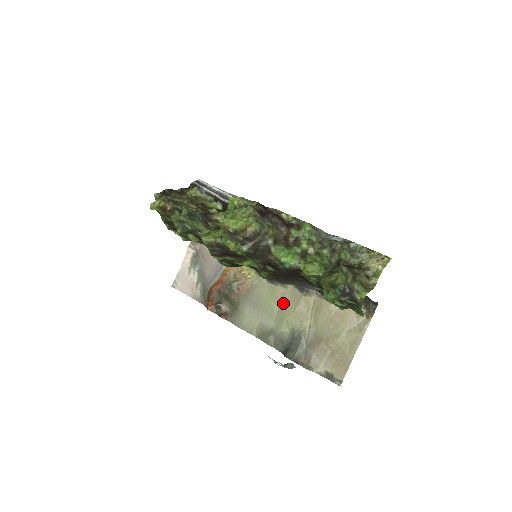
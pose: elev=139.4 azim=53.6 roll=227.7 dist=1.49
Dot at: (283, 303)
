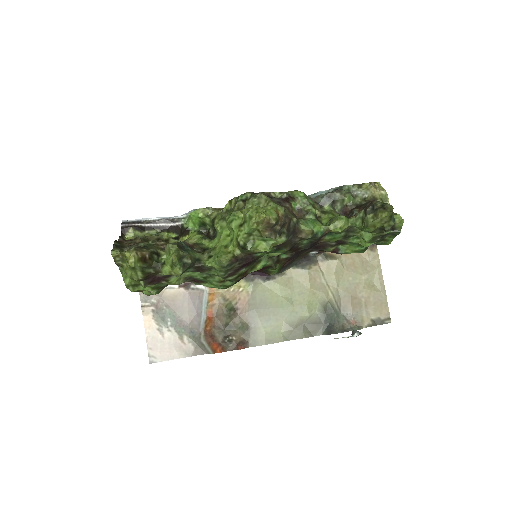
Dot at: (293, 290)
